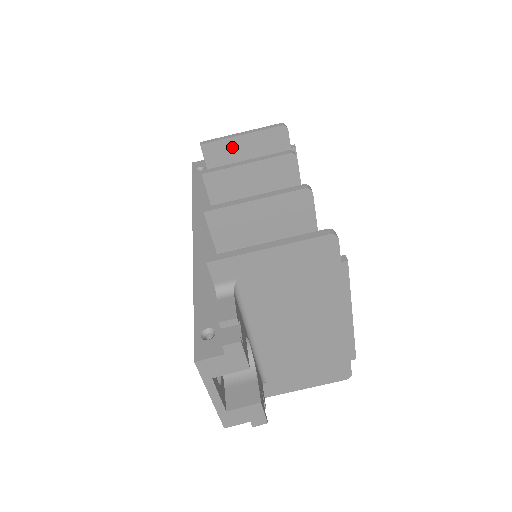
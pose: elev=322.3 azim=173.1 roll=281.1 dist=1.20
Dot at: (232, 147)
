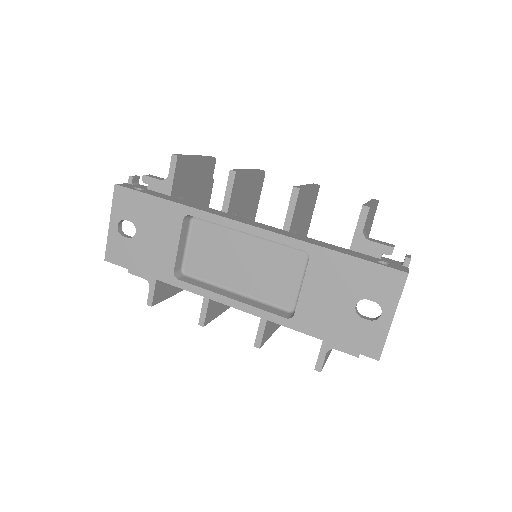
Dot at: (190, 166)
